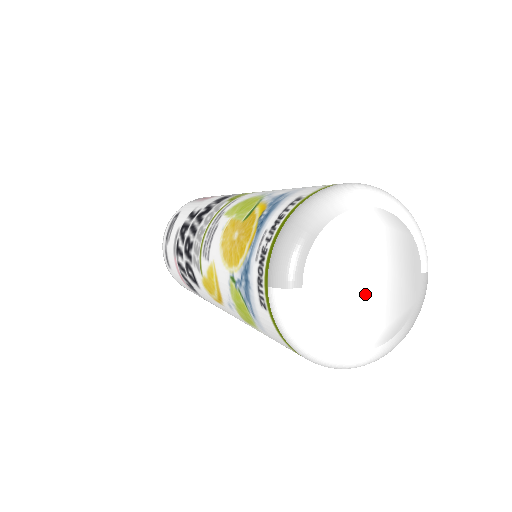
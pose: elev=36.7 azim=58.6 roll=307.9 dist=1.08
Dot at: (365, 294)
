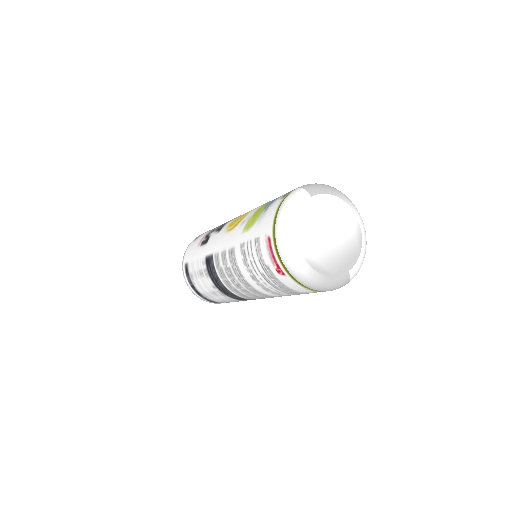
Dot at: (324, 238)
